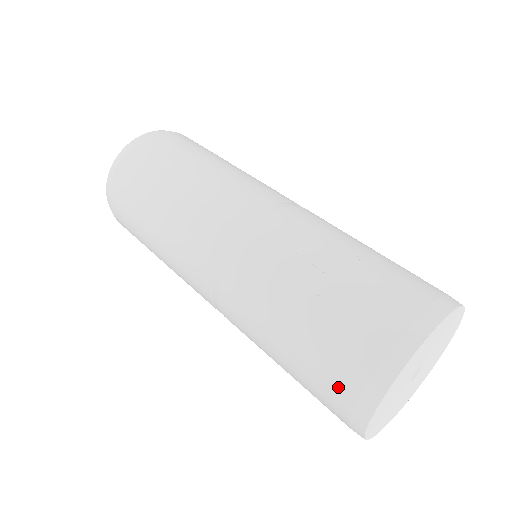
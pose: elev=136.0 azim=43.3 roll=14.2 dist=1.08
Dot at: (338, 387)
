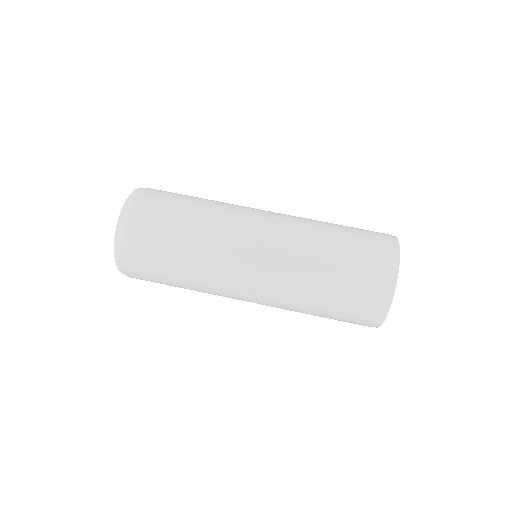
Dot at: occluded
